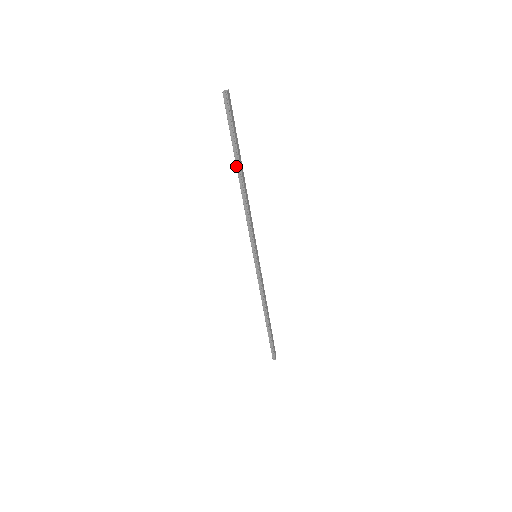
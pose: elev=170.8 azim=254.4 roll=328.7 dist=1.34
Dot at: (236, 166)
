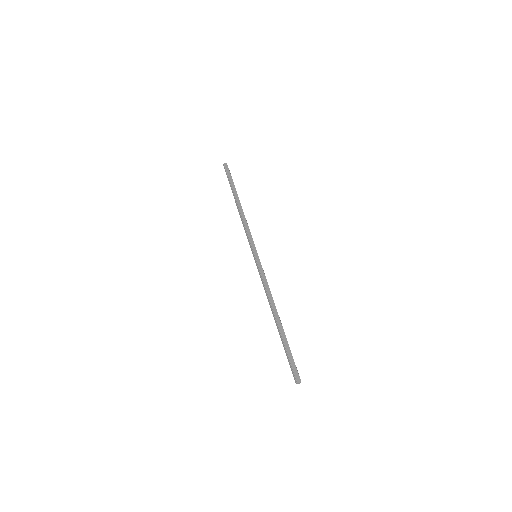
Dot at: (234, 197)
